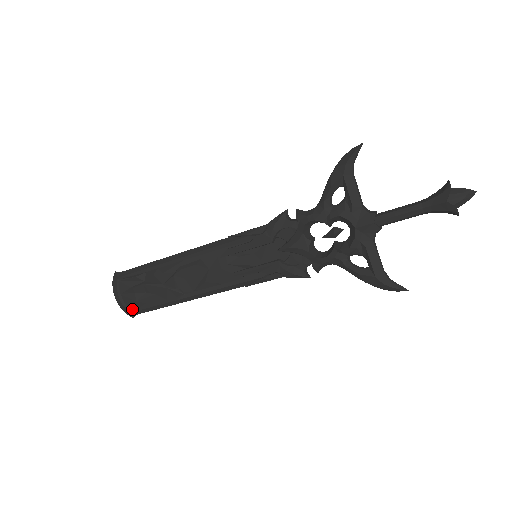
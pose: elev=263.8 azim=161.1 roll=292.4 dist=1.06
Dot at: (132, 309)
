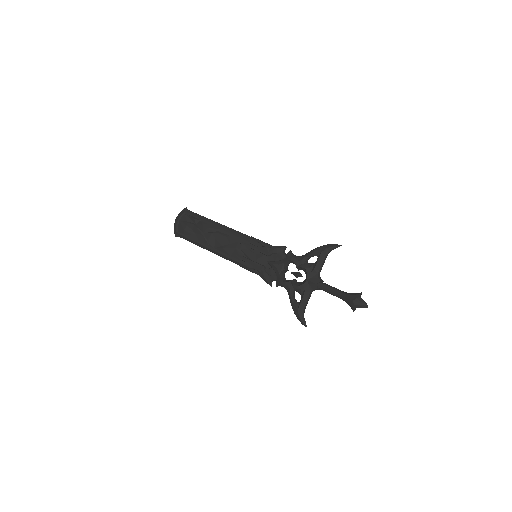
Dot at: (179, 232)
